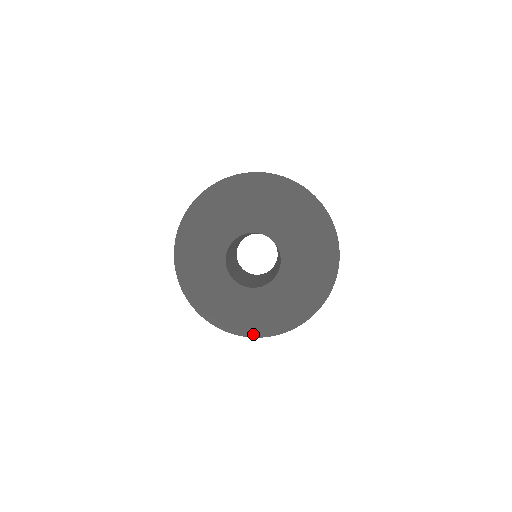
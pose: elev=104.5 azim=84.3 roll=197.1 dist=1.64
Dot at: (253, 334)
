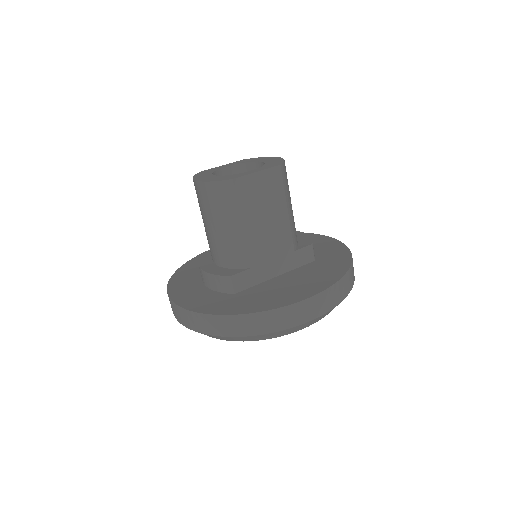
Dot at: (178, 301)
